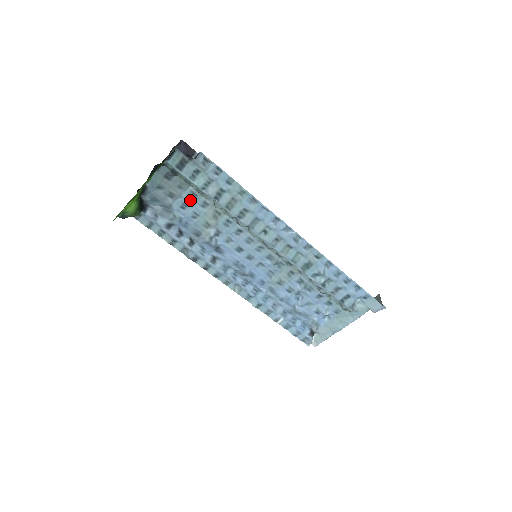
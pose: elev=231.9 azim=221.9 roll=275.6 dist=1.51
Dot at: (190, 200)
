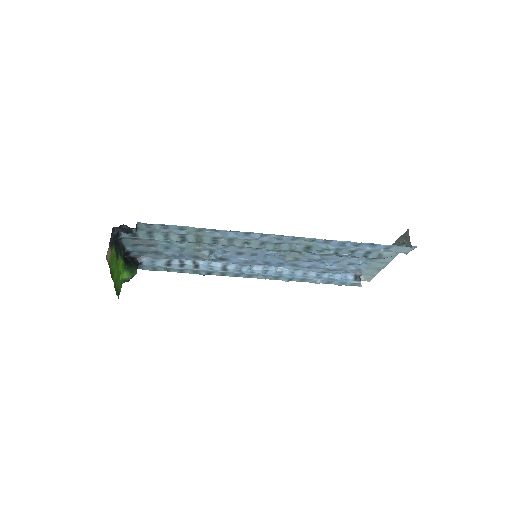
Dot at: (167, 243)
